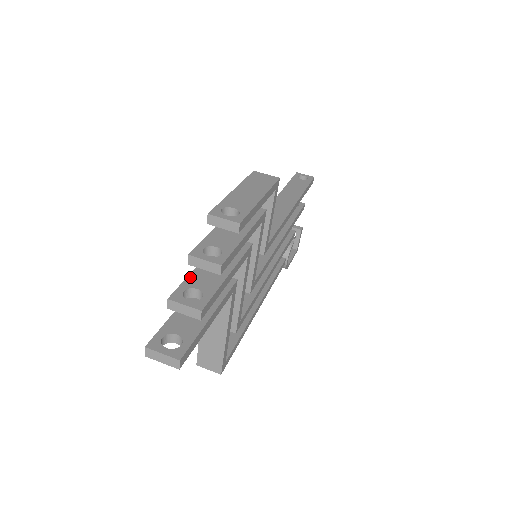
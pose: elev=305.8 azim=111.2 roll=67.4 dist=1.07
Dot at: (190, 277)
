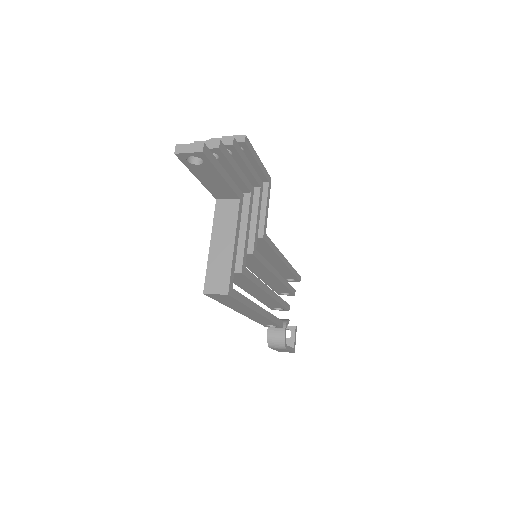
Dot at: occluded
